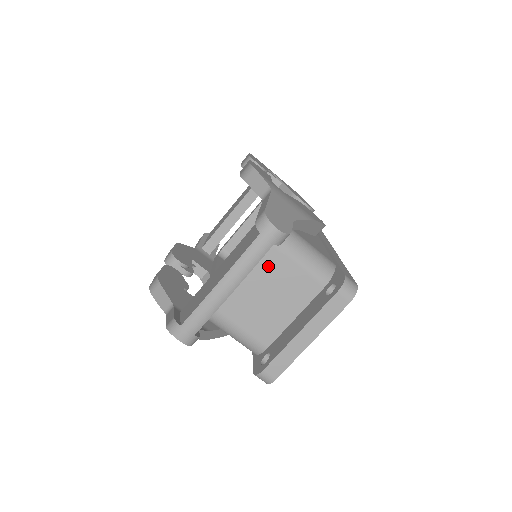
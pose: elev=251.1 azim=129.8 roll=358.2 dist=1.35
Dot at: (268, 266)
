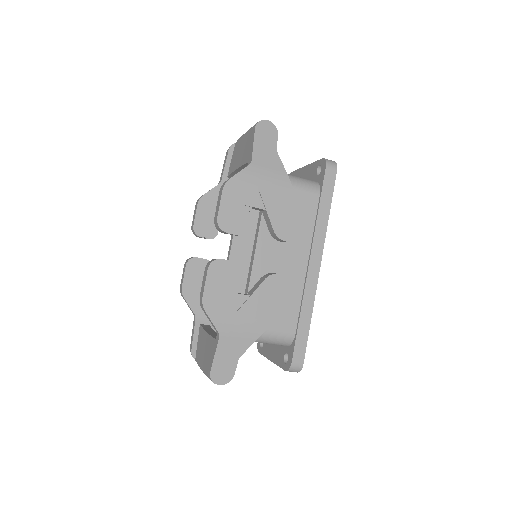
Dot at: occluded
